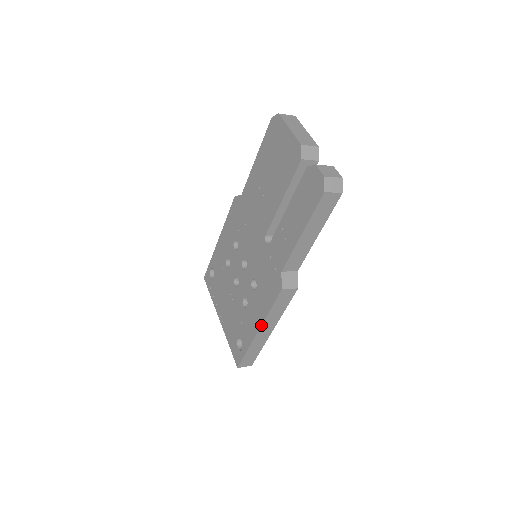
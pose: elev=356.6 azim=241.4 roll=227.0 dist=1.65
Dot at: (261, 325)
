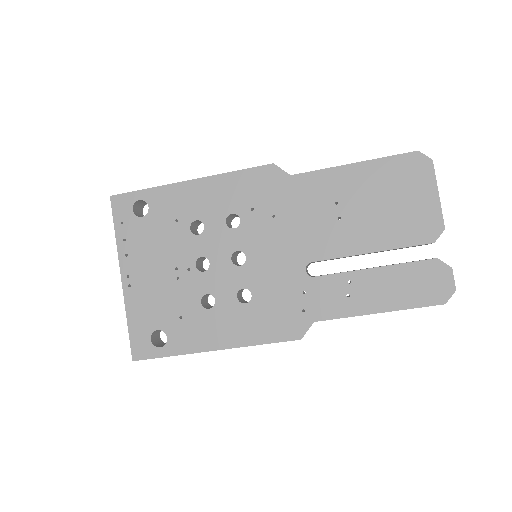
Dot at: (229, 348)
